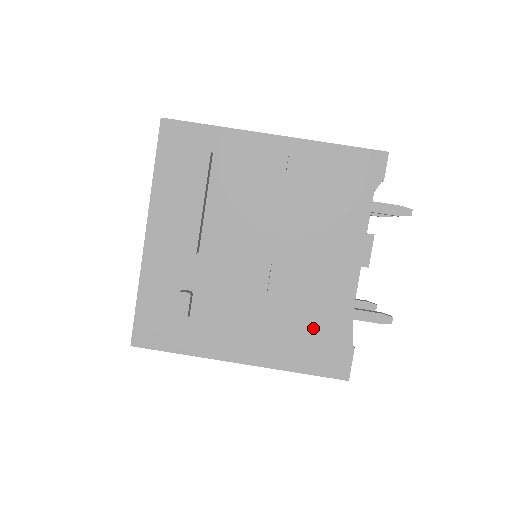
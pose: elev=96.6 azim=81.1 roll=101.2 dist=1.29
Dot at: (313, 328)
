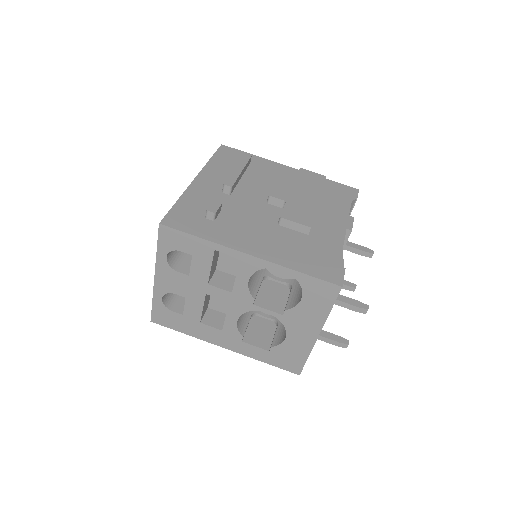
Dot at: (312, 250)
